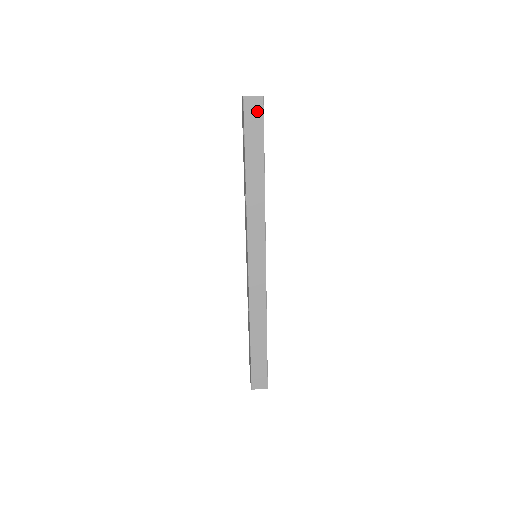
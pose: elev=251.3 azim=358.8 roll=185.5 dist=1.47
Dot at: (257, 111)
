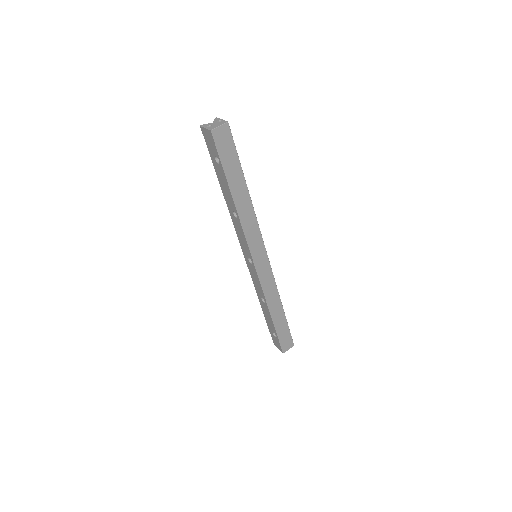
Dot at: (226, 138)
